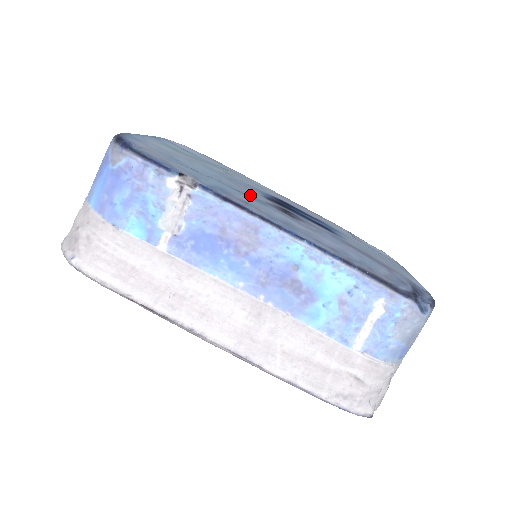
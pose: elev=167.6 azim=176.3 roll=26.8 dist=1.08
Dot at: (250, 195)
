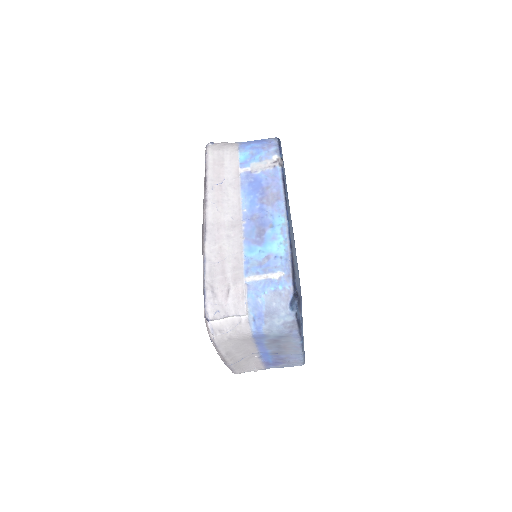
Dot at: occluded
